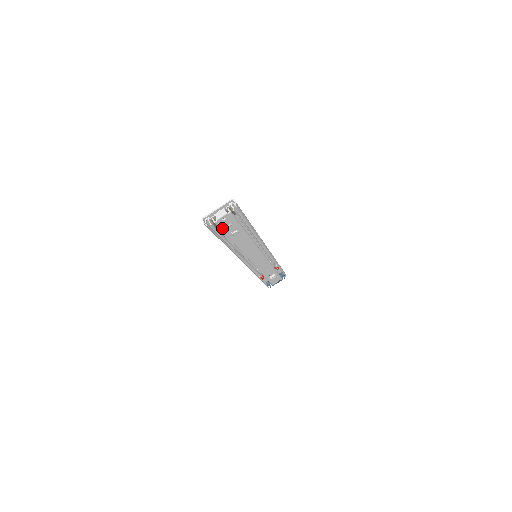
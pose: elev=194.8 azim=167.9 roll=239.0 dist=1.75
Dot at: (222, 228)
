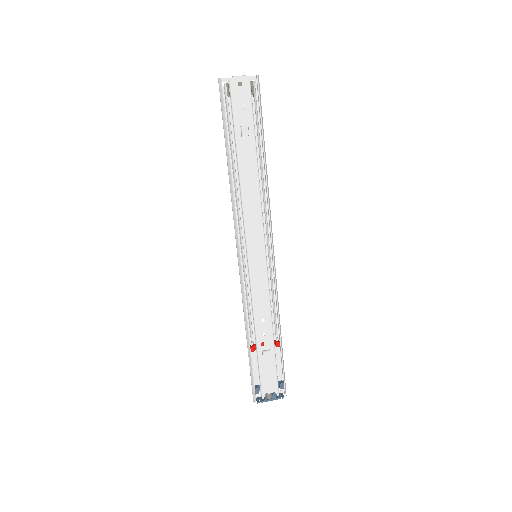
Dot at: (234, 104)
